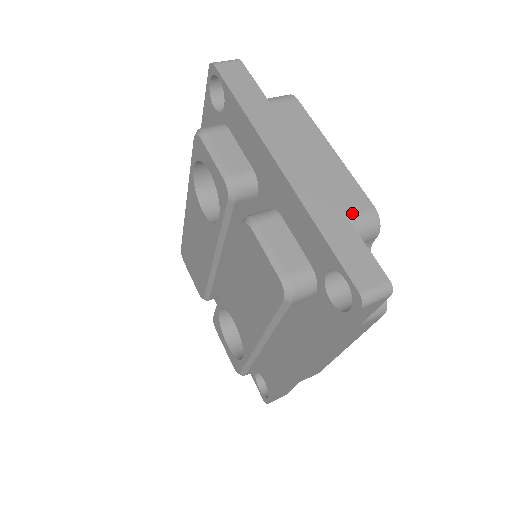
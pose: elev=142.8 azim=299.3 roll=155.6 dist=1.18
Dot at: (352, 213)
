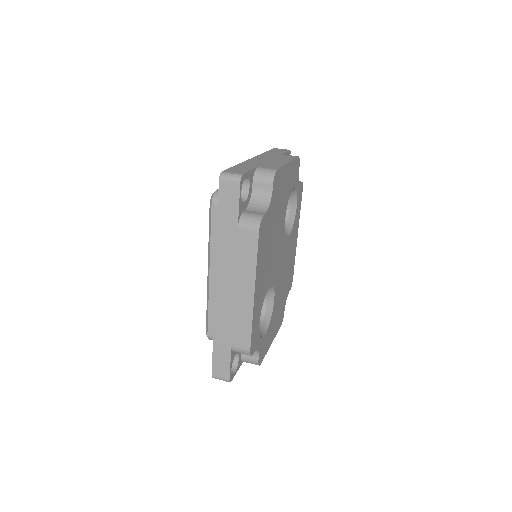
Dot at: (262, 167)
